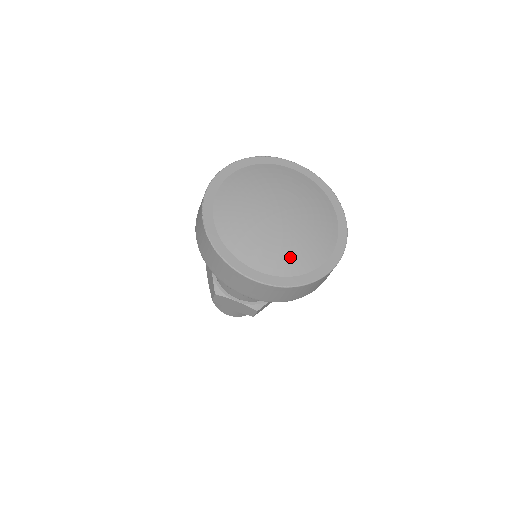
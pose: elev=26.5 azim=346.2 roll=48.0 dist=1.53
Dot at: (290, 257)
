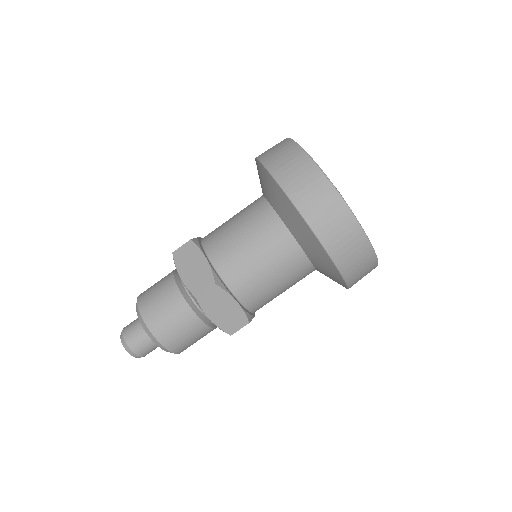
Dot at: occluded
